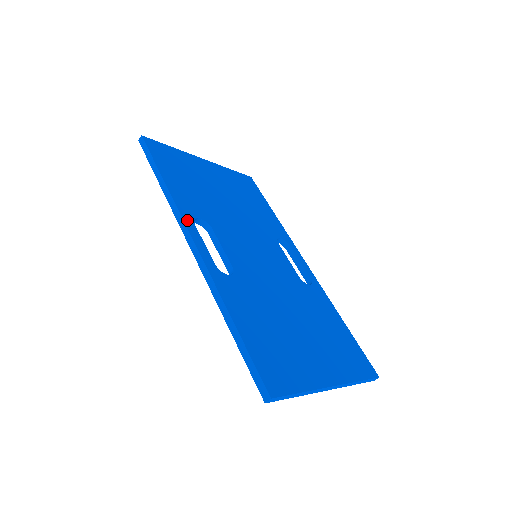
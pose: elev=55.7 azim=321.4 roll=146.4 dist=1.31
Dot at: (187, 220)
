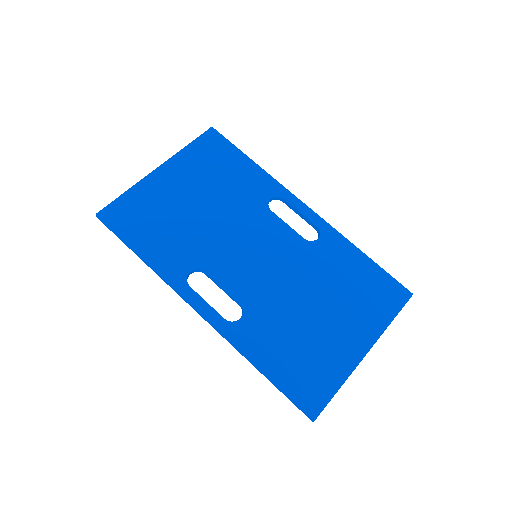
Dot at: (182, 289)
